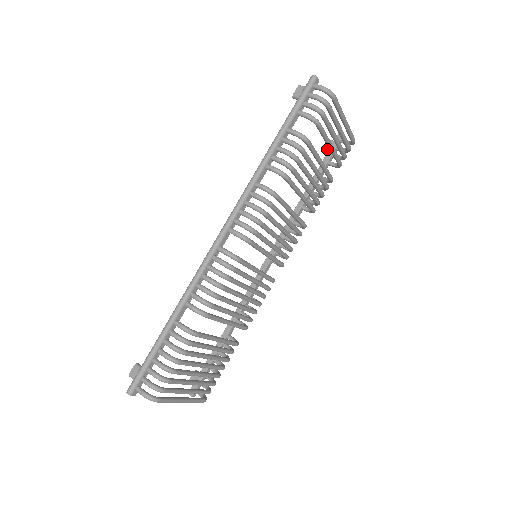
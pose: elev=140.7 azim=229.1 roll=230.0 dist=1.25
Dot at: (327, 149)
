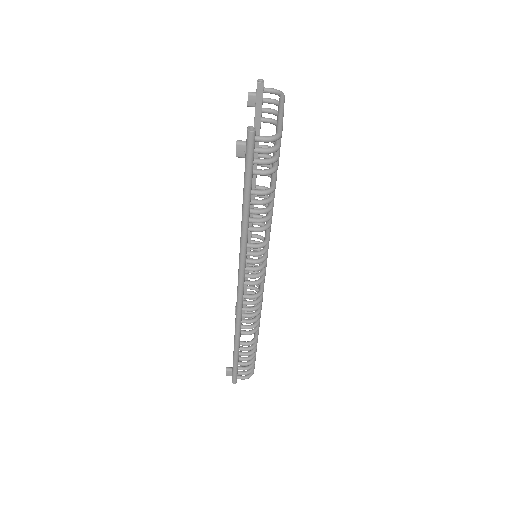
Dot at: (252, 106)
